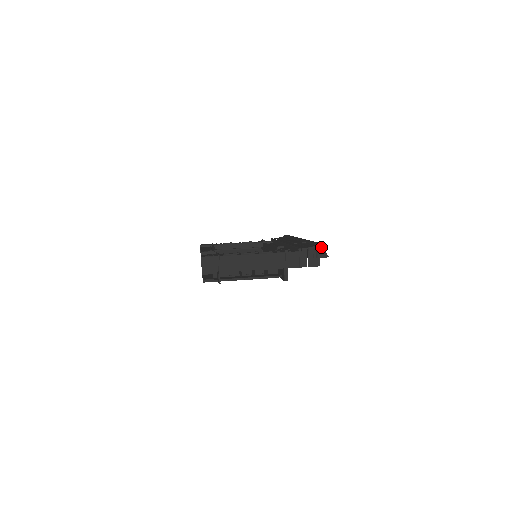
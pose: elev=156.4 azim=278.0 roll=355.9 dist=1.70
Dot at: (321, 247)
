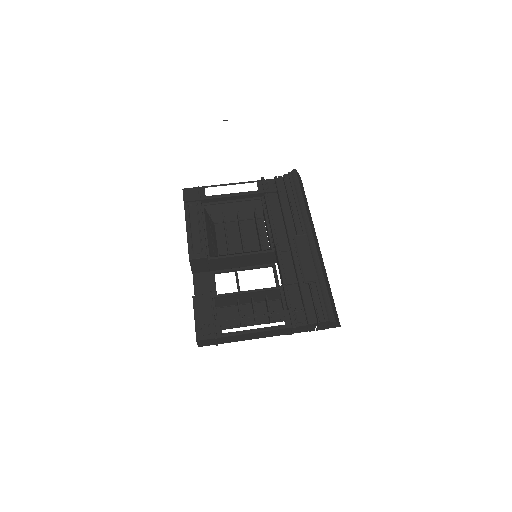
Dot at: (334, 323)
